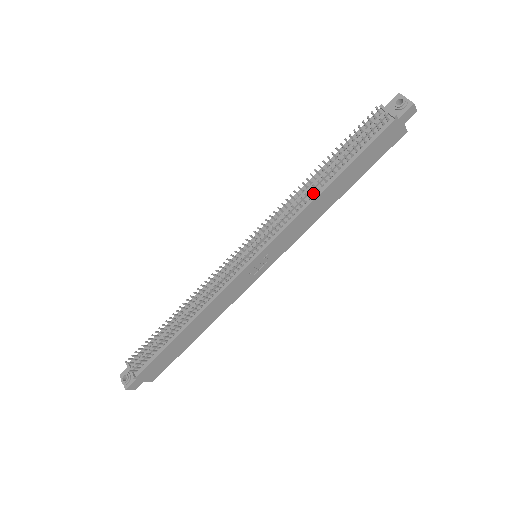
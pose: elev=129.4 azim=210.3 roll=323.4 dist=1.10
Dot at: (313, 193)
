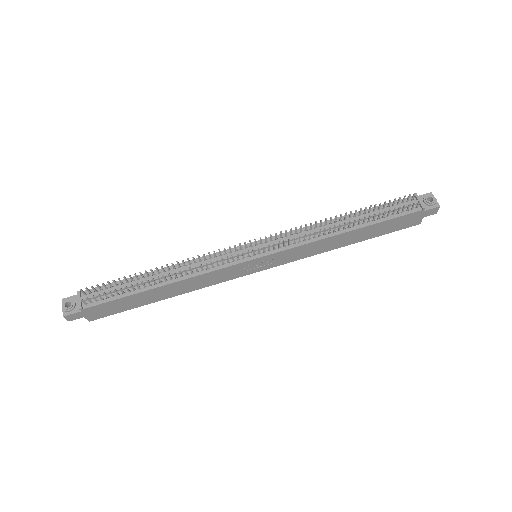
Dot at: (334, 230)
